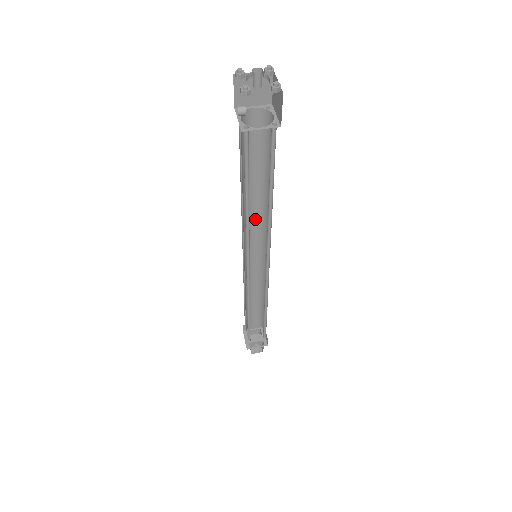
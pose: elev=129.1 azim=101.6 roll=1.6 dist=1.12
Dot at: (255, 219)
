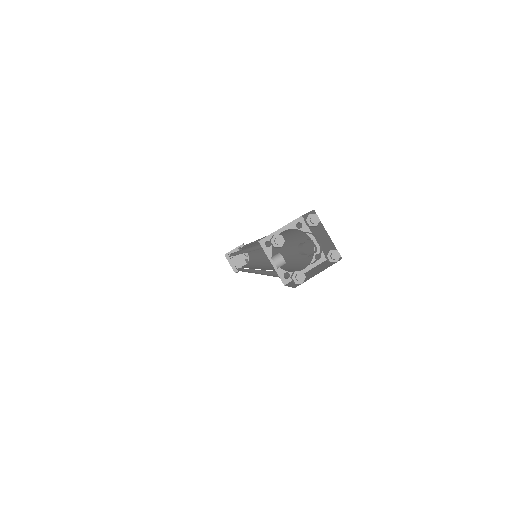
Dot at: occluded
